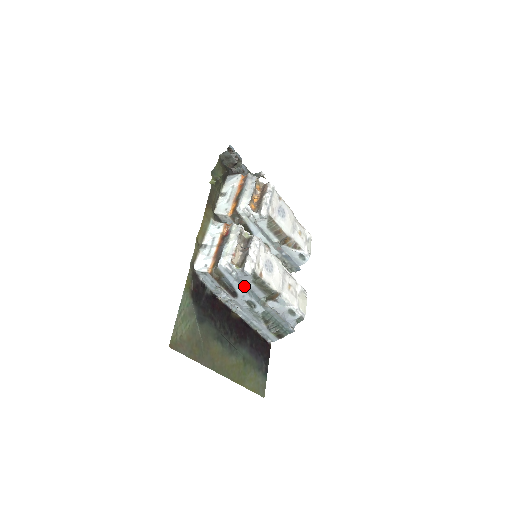
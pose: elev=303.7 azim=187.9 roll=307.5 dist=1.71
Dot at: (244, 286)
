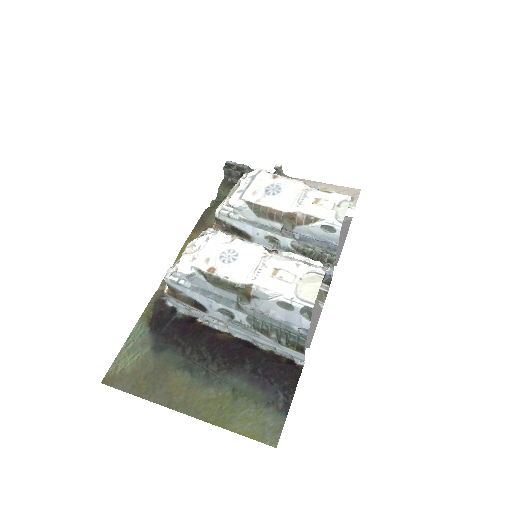
Dot at: (205, 293)
